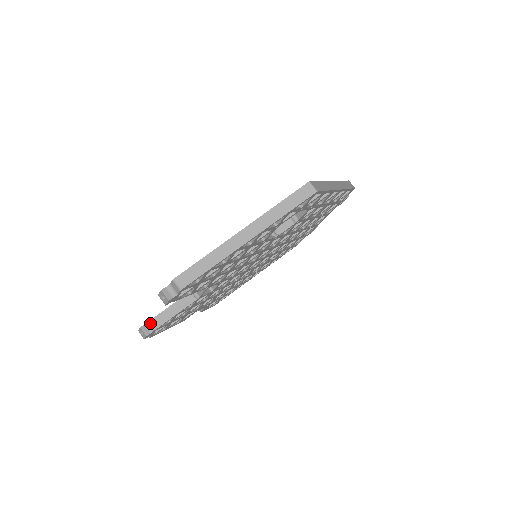
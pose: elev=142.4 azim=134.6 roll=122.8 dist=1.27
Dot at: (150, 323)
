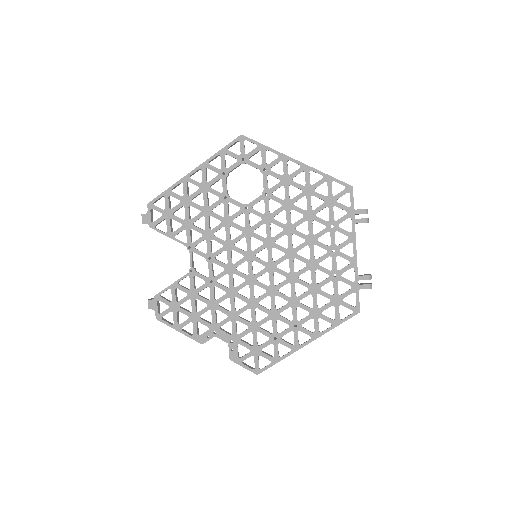
Dot at: occluded
